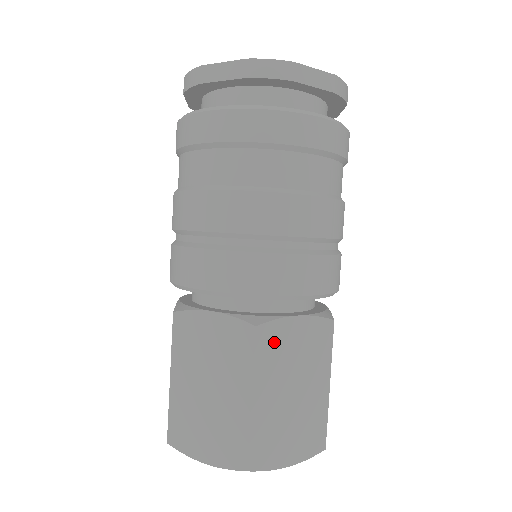
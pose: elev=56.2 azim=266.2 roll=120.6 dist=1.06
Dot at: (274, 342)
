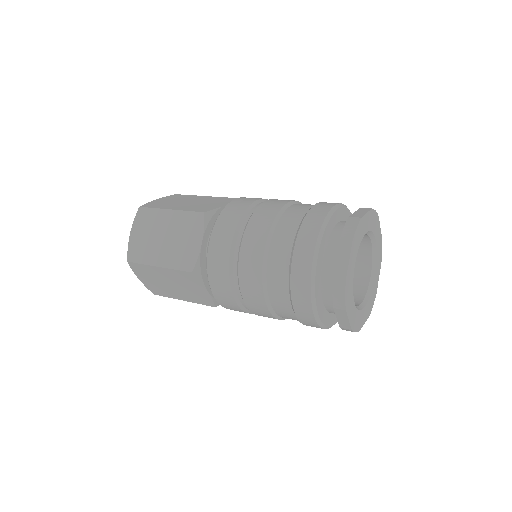
Dot at: occluded
